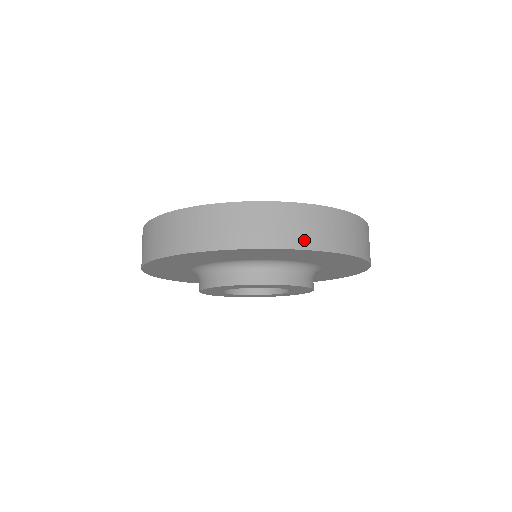
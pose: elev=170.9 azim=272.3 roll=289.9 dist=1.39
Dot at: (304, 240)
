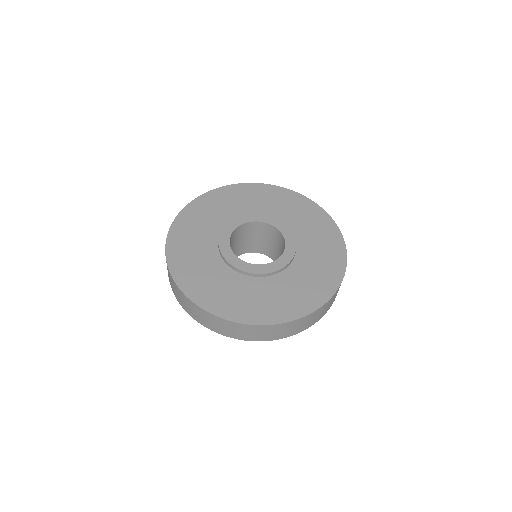
Dot at: (311, 324)
